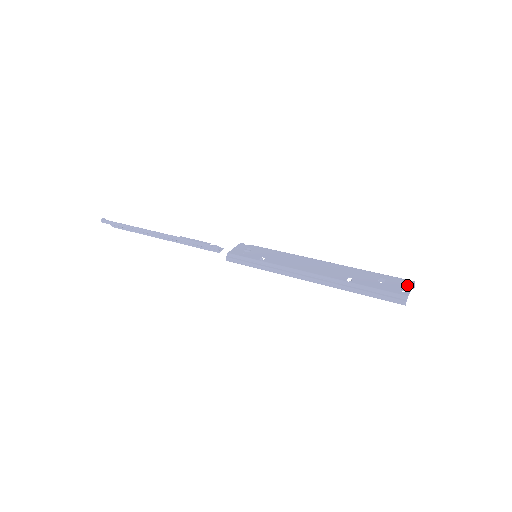
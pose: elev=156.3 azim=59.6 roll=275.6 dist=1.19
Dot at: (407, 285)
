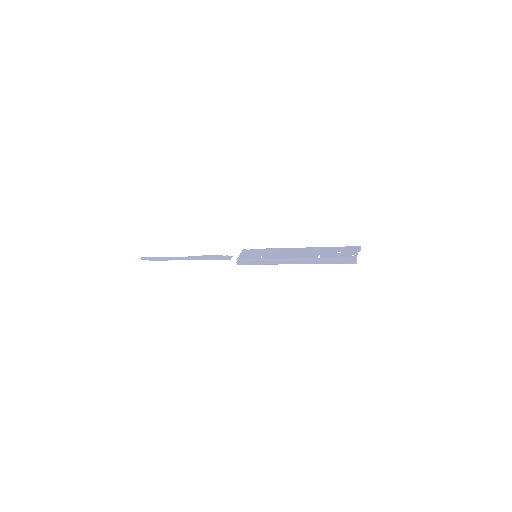
Dot at: (355, 250)
